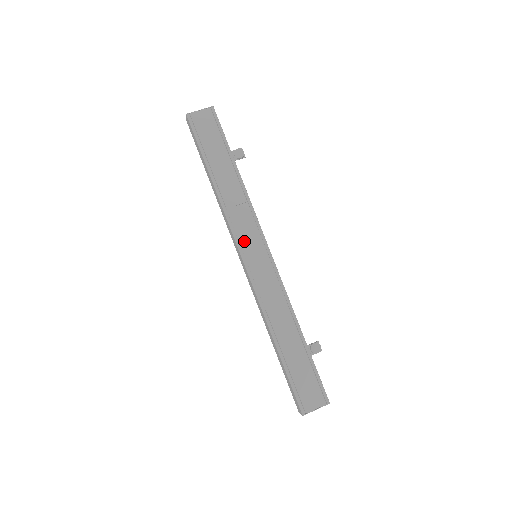
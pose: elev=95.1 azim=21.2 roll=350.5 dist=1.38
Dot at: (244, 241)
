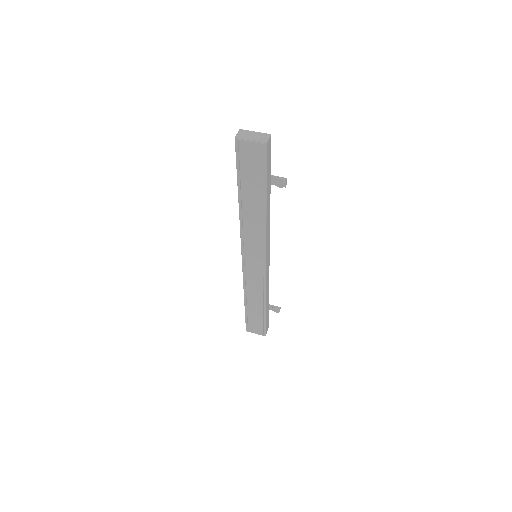
Dot at: (248, 249)
